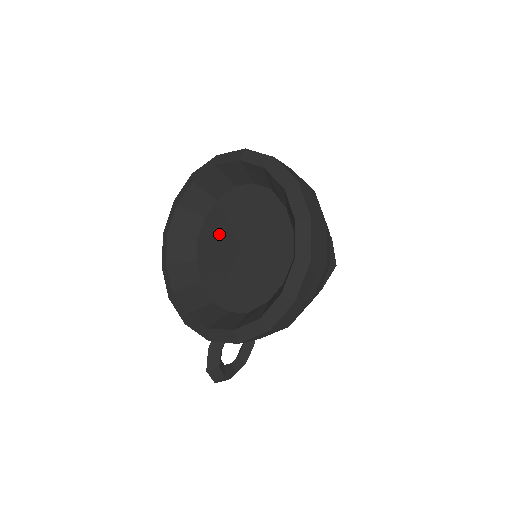
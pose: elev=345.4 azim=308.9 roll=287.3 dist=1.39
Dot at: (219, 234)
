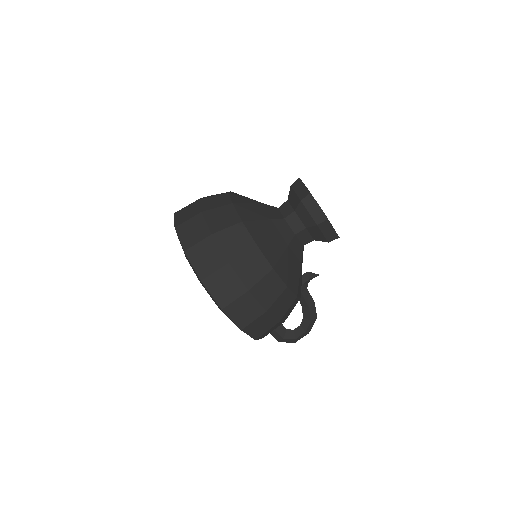
Dot at: occluded
